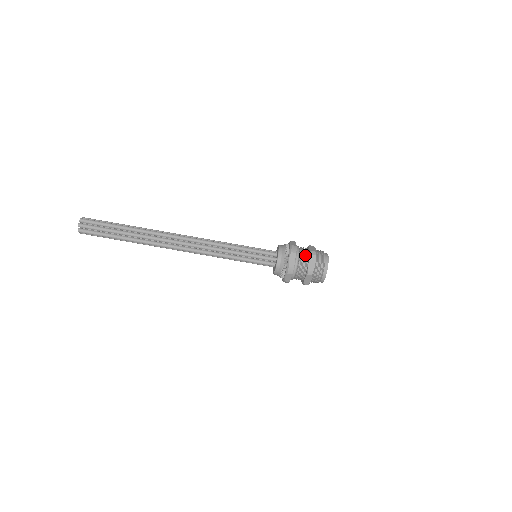
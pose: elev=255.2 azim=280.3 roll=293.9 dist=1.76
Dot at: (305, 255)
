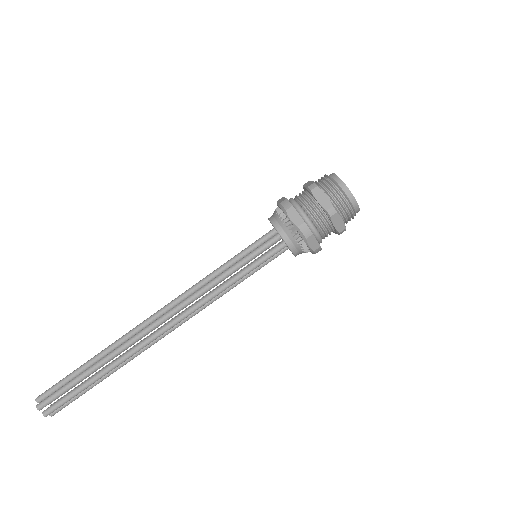
Dot at: occluded
